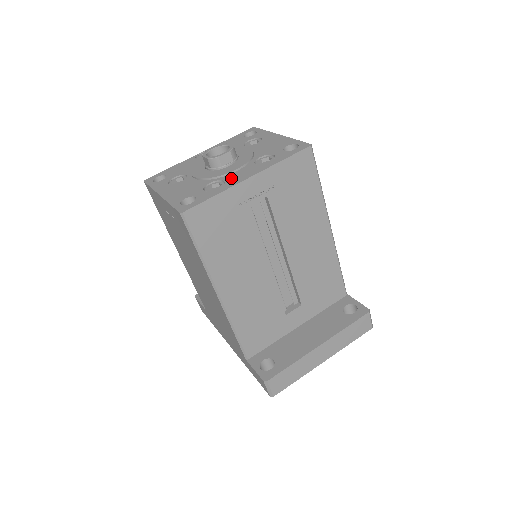
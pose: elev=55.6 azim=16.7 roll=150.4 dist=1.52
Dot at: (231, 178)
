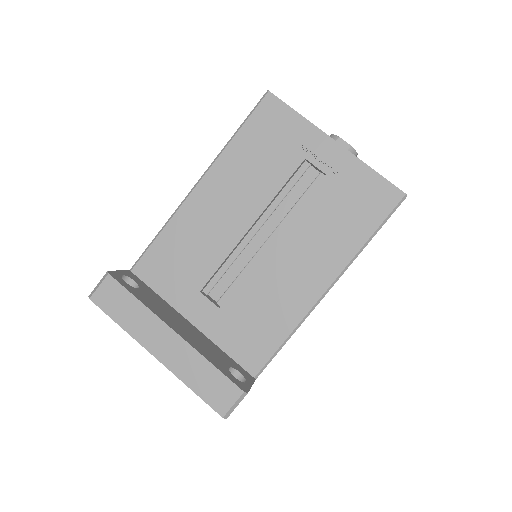
Dot at: occluded
